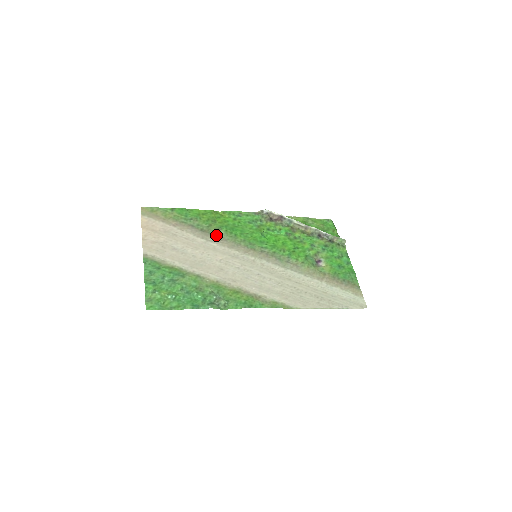
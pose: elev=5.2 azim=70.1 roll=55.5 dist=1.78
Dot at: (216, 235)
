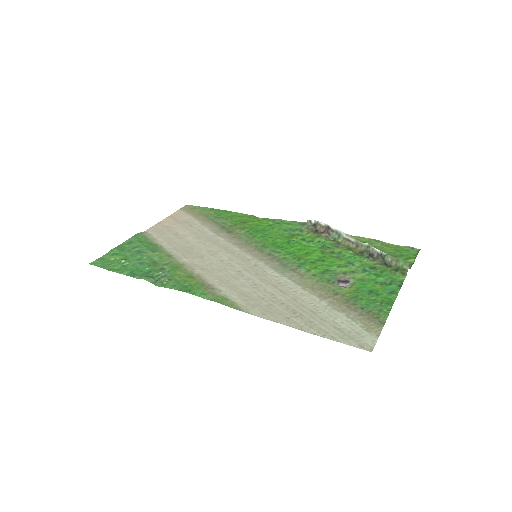
Dot at: (233, 233)
